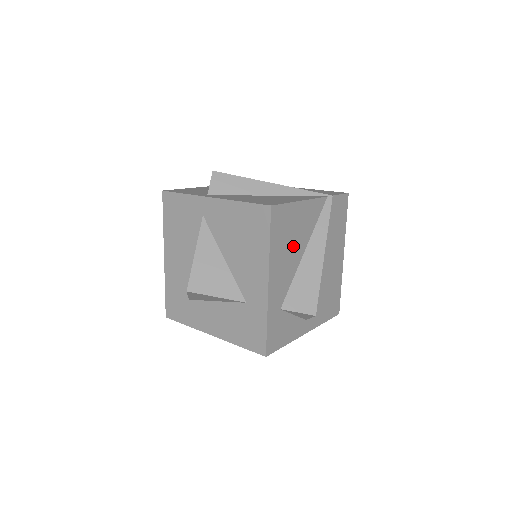
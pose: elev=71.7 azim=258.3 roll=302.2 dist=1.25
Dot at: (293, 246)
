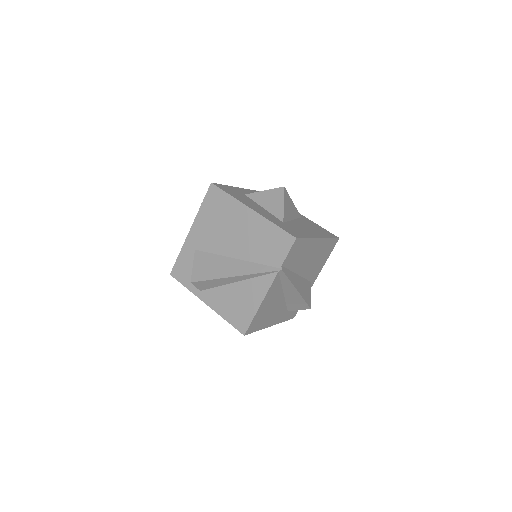
Dot at: (273, 307)
